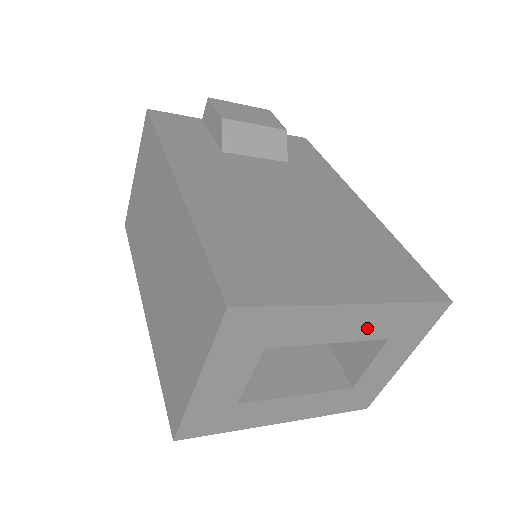
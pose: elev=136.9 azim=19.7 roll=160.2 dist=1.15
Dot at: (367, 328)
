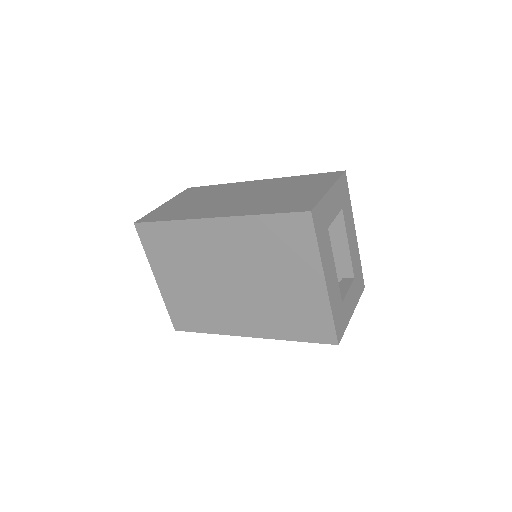
Dot at: (354, 255)
